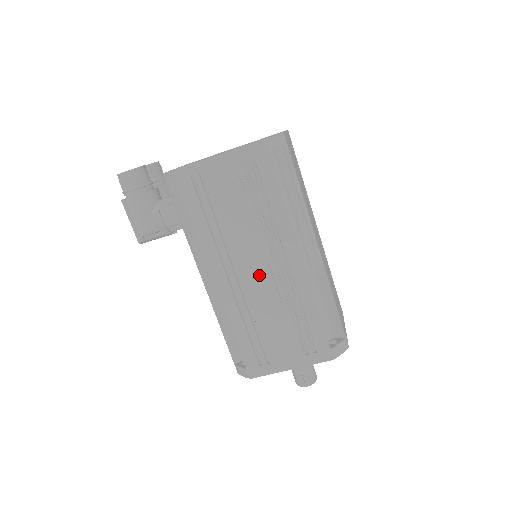
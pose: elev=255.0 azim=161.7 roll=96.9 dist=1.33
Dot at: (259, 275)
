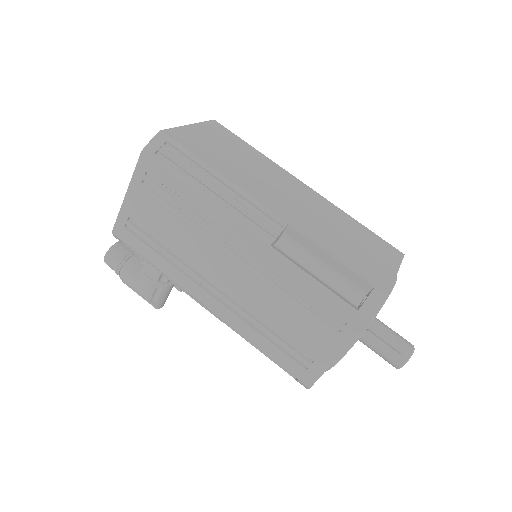
Dot at: (233, 276)
